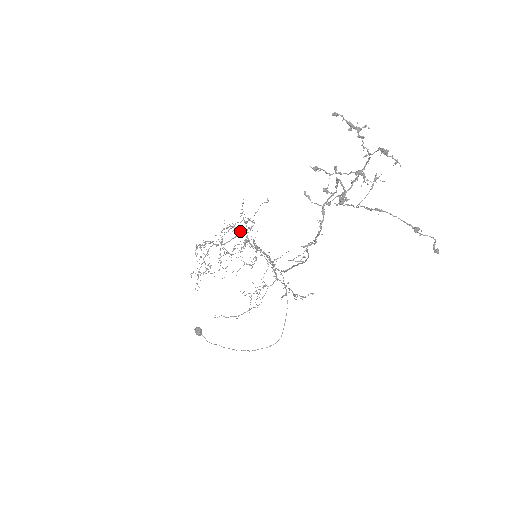
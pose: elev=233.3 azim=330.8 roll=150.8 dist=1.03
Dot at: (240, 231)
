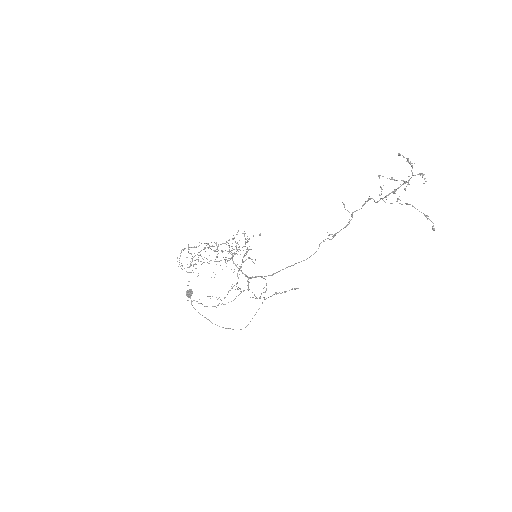
Dot at: occluded
